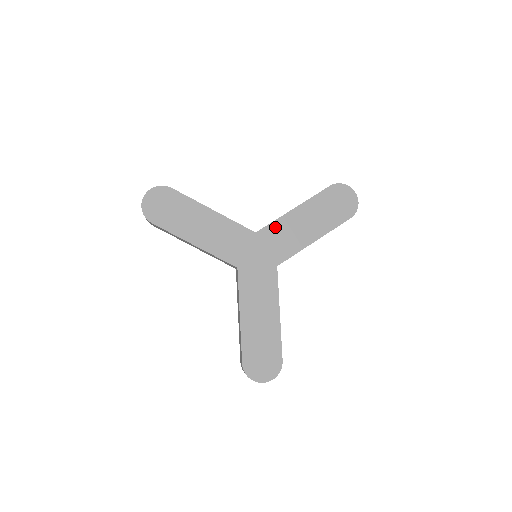
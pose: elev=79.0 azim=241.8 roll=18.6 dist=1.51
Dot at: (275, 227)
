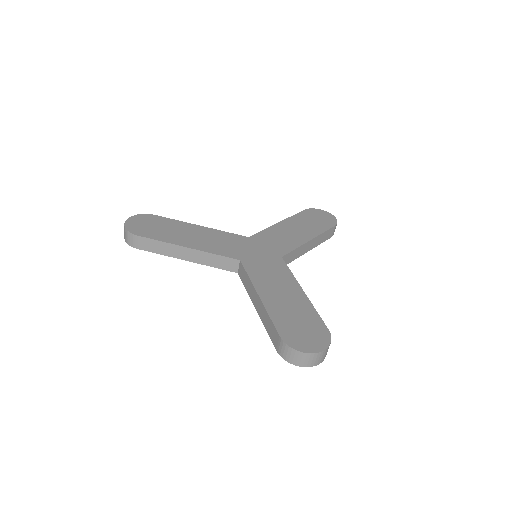
Dot at: (266, 233)
